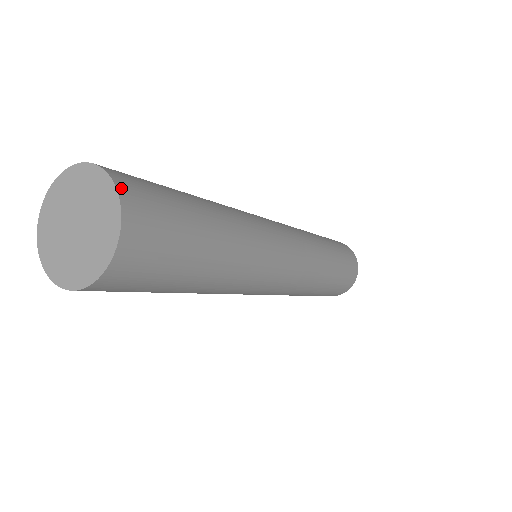
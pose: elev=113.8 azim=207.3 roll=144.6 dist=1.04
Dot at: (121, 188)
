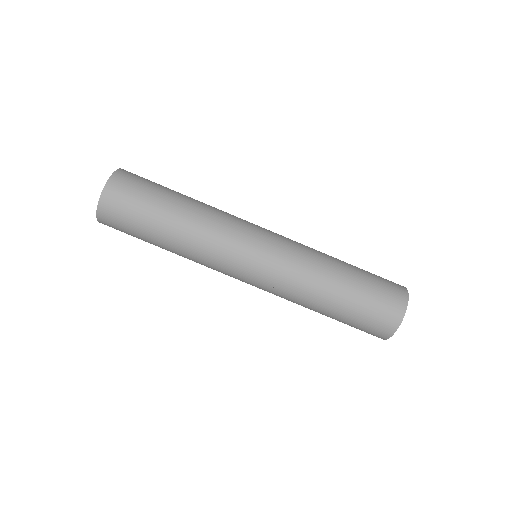
Dot at: (112, 180)
